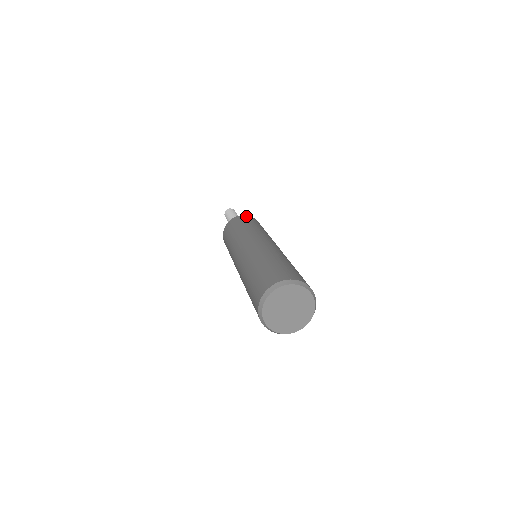
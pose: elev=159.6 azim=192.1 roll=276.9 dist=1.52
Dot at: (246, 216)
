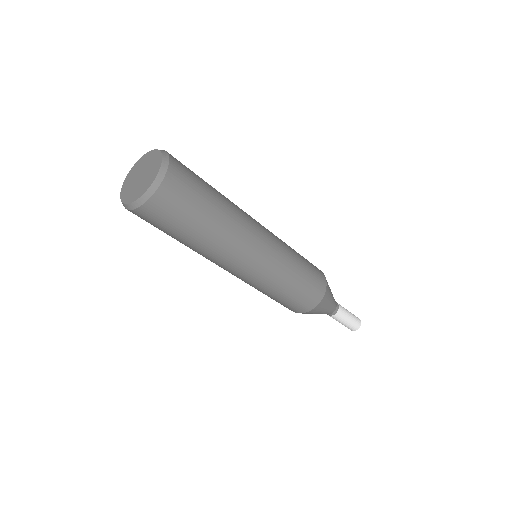
Dot at: occluded
